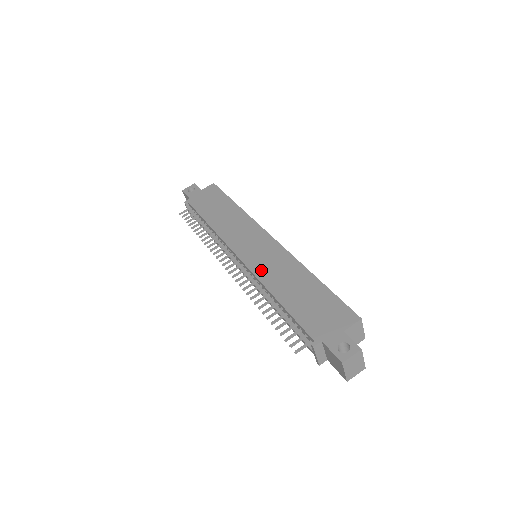
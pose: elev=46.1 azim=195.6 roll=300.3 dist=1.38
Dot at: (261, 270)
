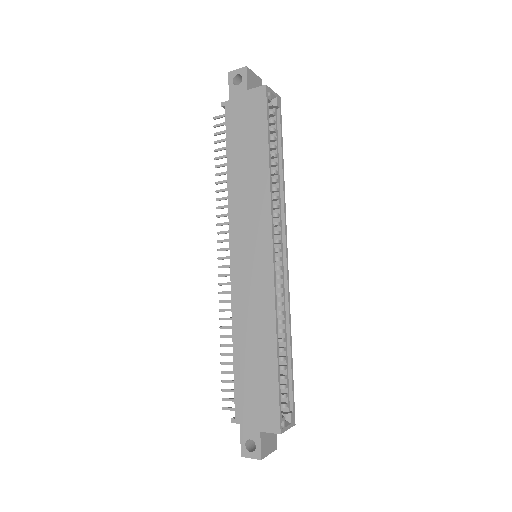
Dot at: (239, 297)
